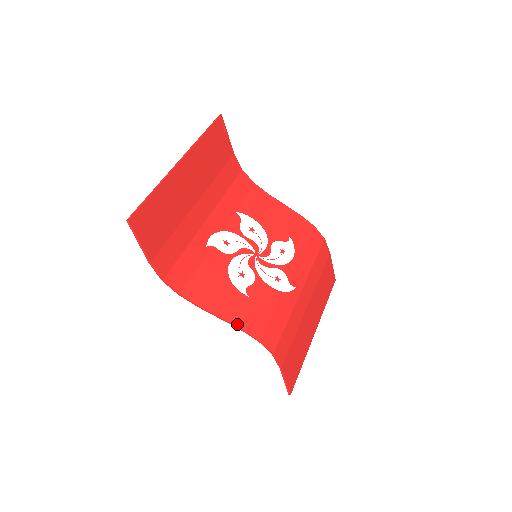
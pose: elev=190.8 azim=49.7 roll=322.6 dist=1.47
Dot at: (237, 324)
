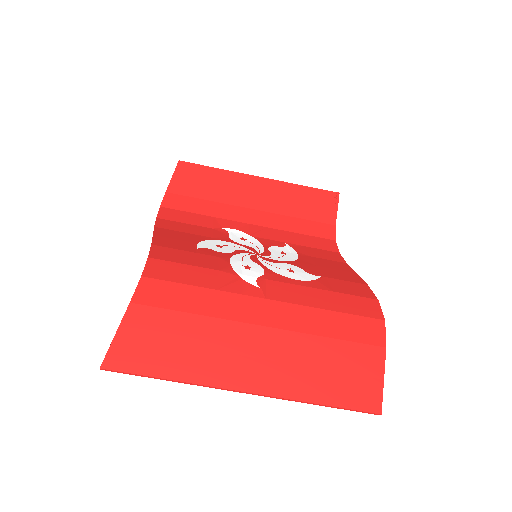
Dot at: (155, 242)
